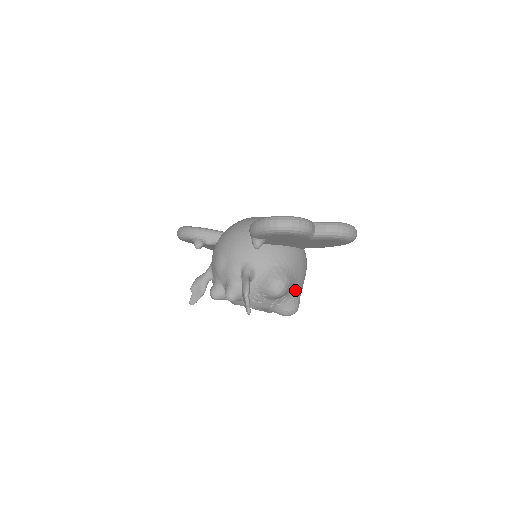
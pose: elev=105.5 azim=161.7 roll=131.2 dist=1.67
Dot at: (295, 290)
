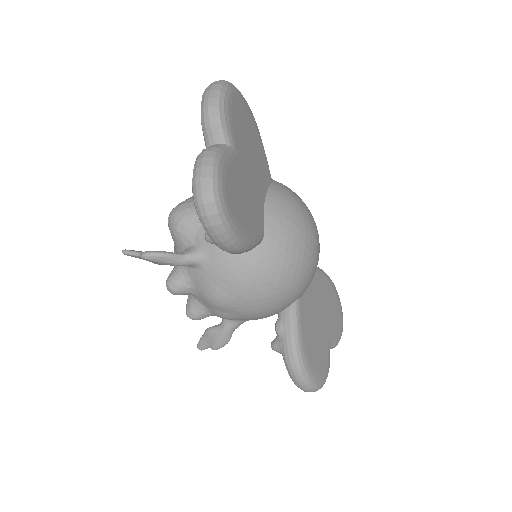
Dot at: occluded
